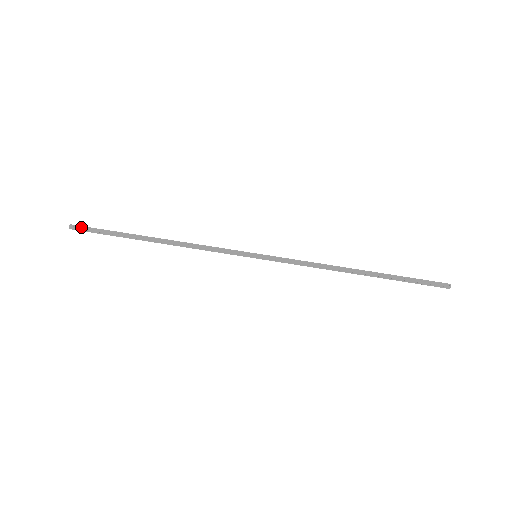
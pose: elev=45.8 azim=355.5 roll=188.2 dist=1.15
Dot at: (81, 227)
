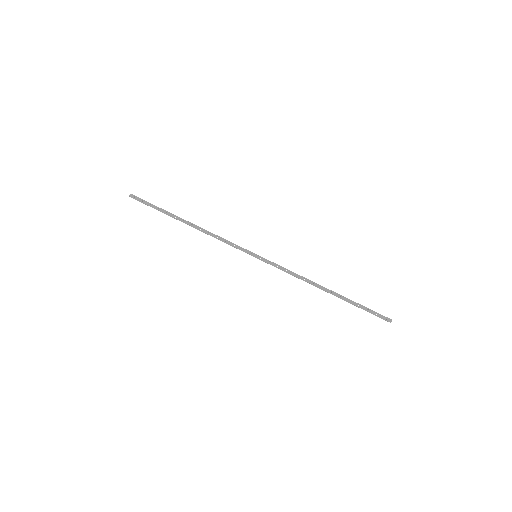
Dot at: (139, 198)
